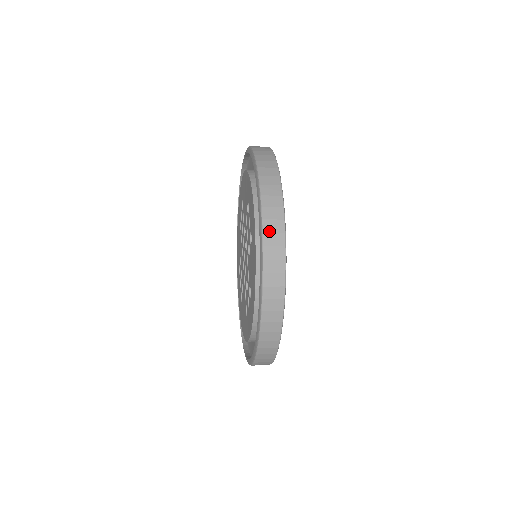
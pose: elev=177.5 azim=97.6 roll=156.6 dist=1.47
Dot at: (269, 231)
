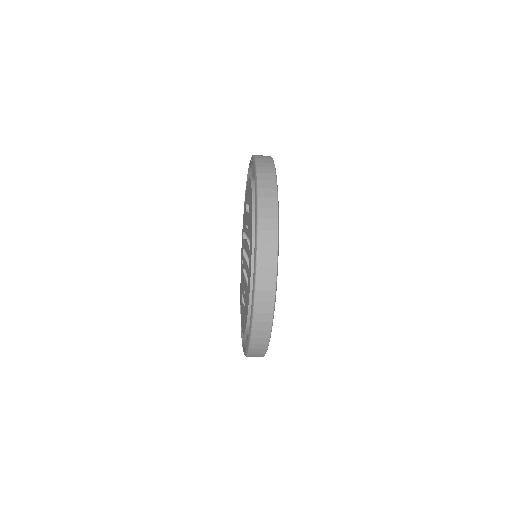
Dot at: (261, 162)
